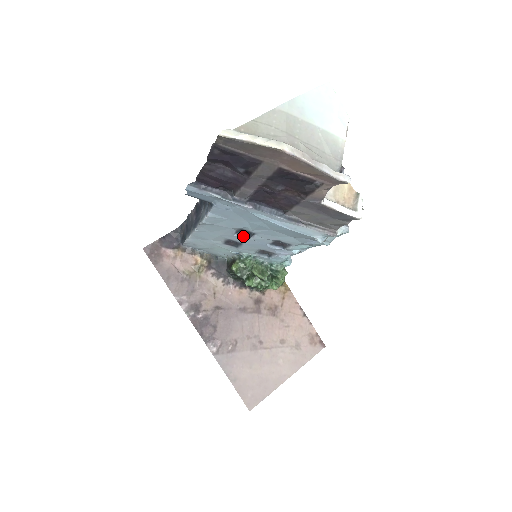
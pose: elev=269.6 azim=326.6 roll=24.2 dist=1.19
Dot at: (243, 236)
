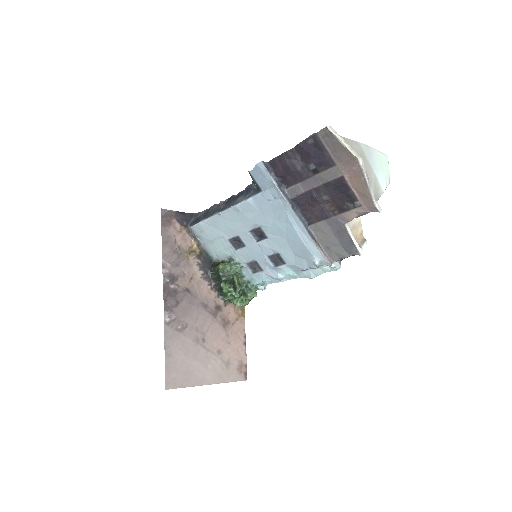
Dot at: (254, 237)
